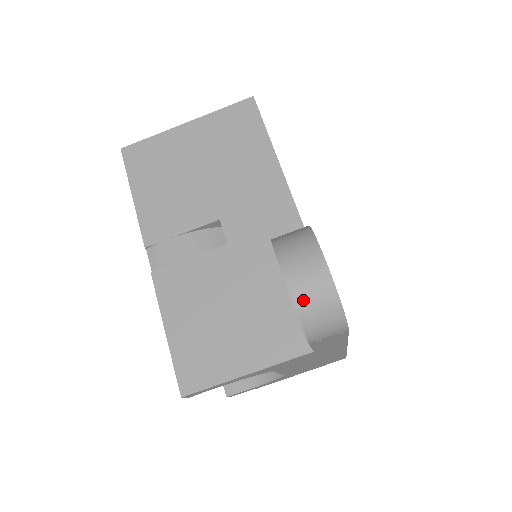
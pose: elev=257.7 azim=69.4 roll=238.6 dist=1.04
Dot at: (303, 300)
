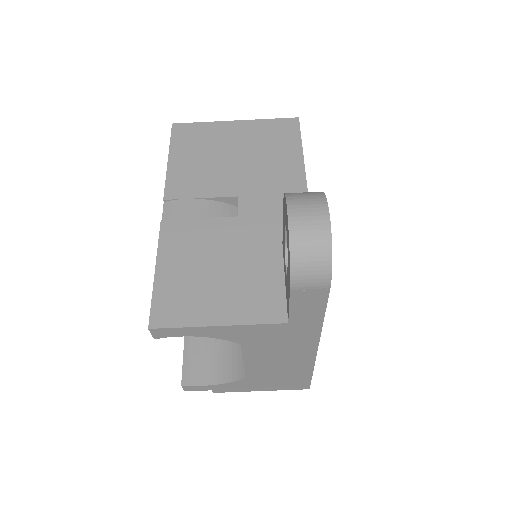
Dot at: (299, 236)
